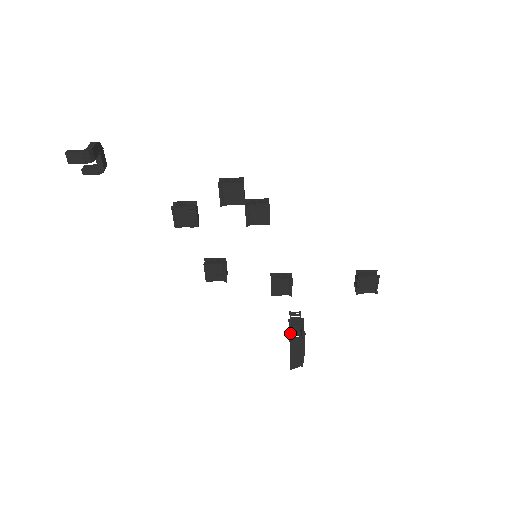
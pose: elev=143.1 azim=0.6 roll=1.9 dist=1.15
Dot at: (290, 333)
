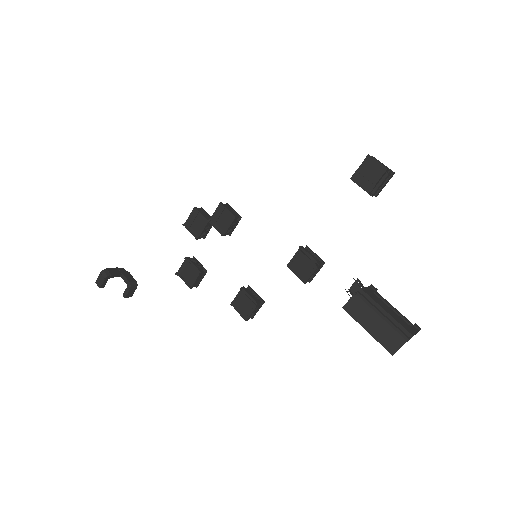
Dot at: occluded
